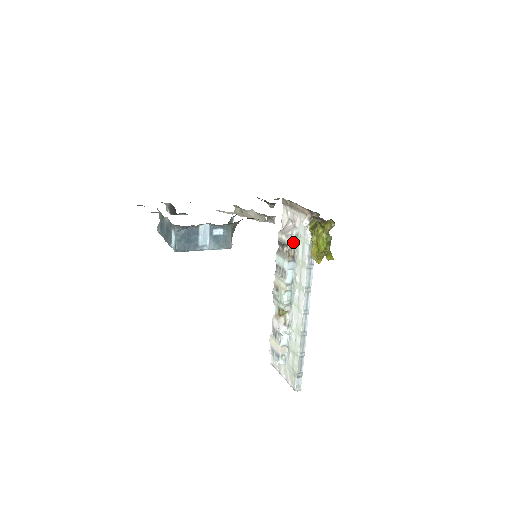
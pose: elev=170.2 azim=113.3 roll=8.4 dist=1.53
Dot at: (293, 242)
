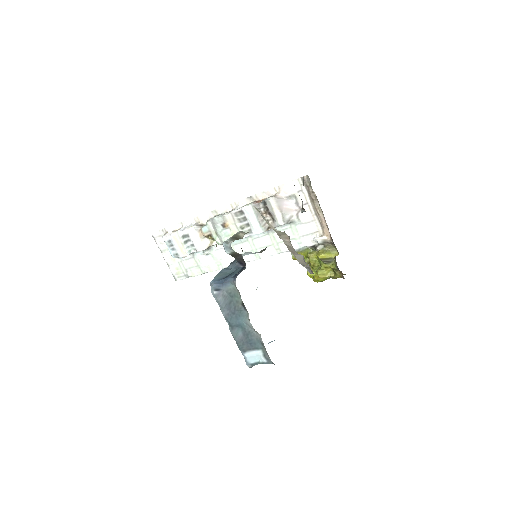
Dot at: (283, 224)
